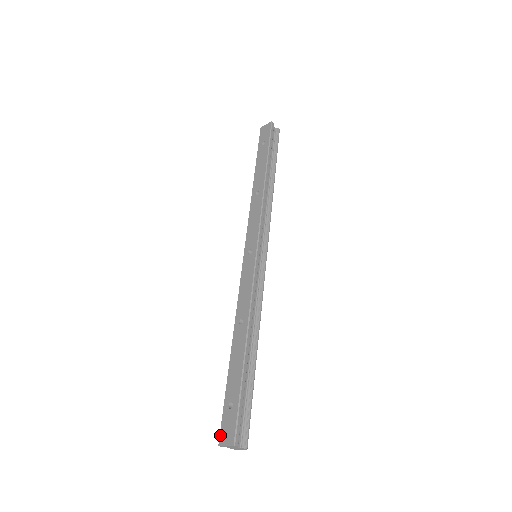
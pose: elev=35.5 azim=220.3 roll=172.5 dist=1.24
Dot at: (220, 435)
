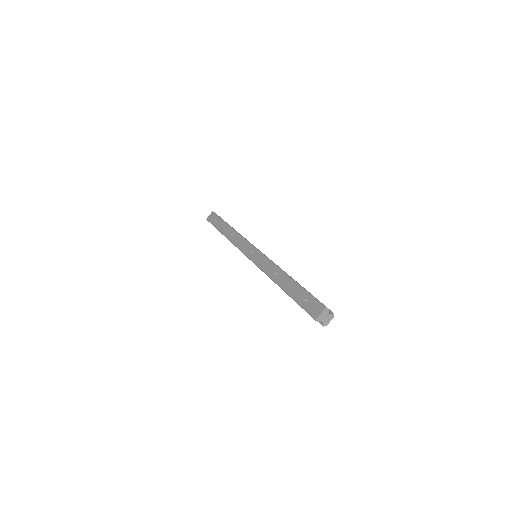
Dot at: (312, 315)
